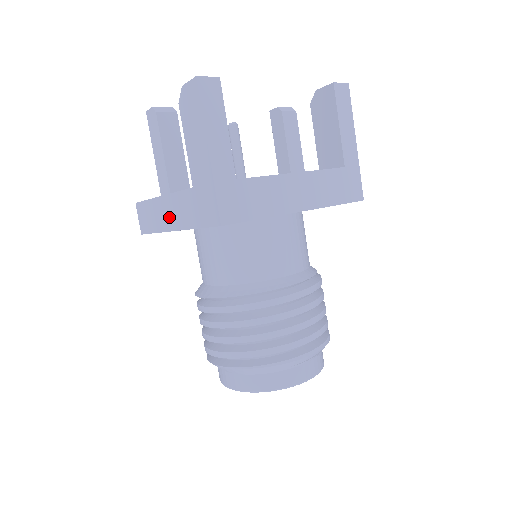
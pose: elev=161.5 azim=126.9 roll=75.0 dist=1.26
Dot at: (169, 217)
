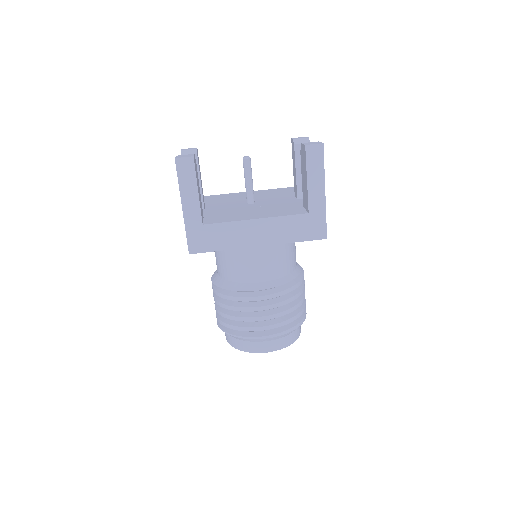
Dot at: occluded
